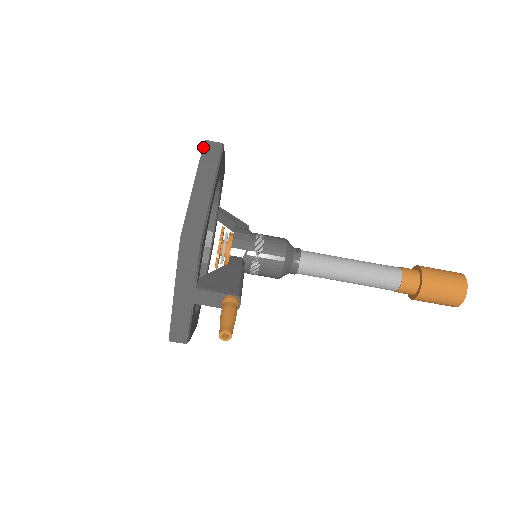
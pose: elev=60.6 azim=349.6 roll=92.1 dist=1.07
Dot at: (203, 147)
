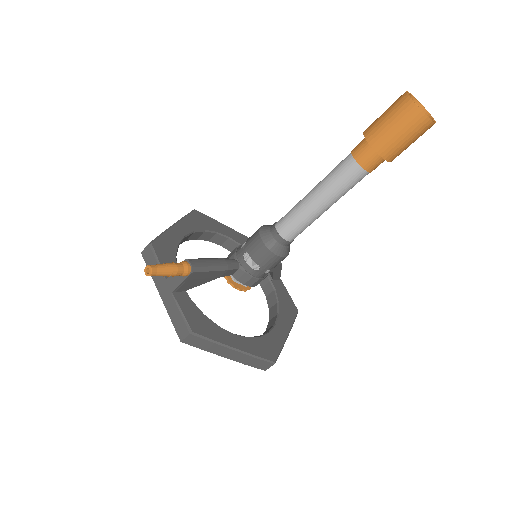
Dot at: occluded
